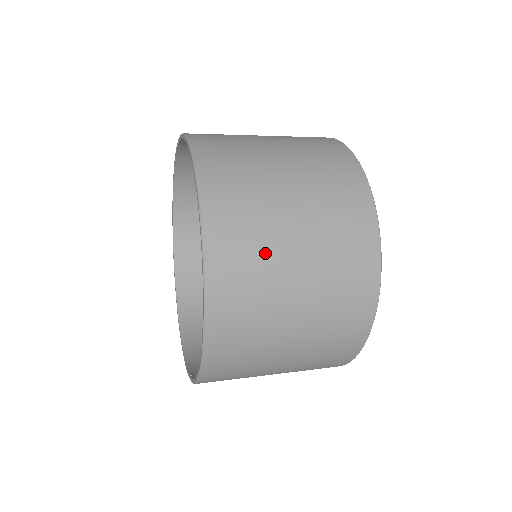
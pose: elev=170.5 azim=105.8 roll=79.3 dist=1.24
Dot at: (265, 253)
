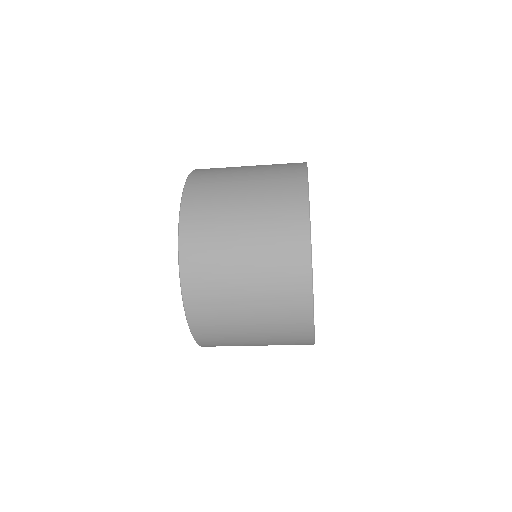
Dot at: (222, 281)
